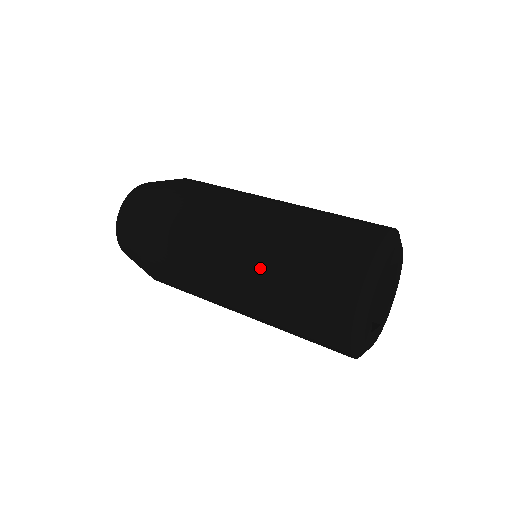
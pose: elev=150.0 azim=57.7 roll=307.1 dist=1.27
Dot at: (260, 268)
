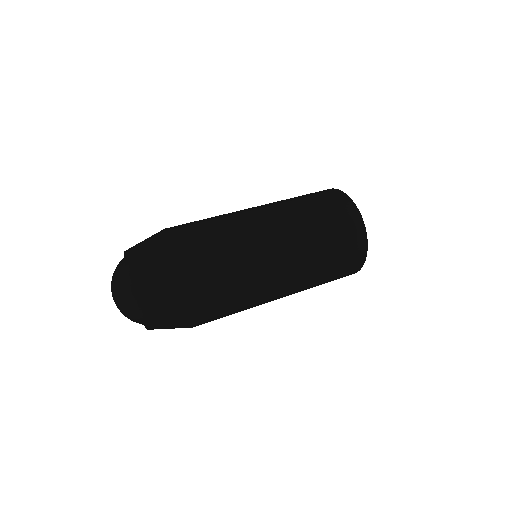
Dot at: (297, 226)
